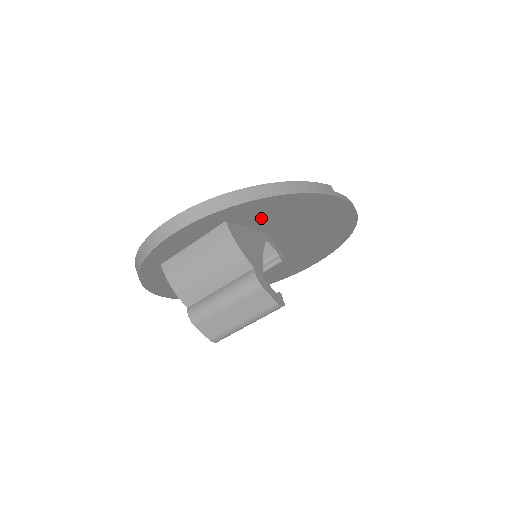
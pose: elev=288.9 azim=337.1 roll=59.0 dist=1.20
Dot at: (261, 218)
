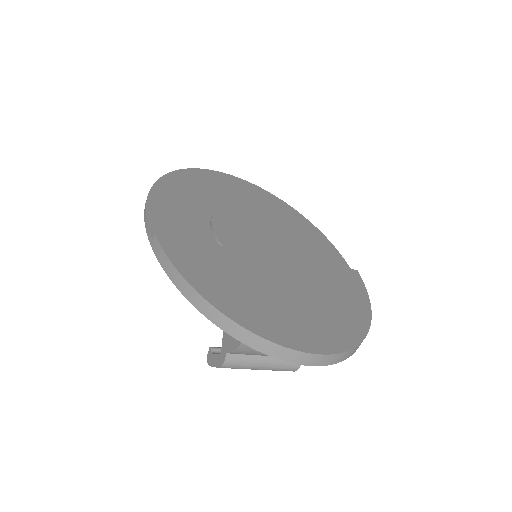
Dot at: occluded
